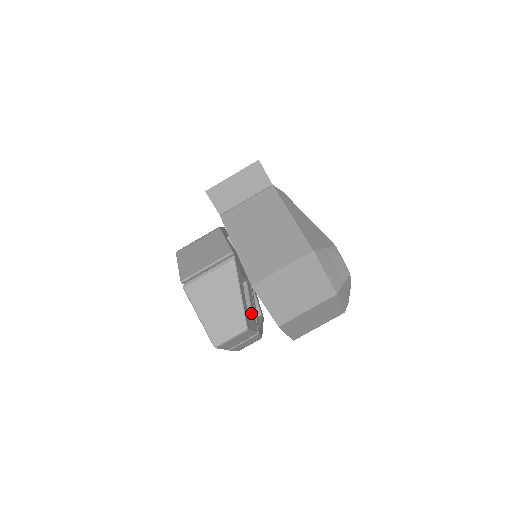
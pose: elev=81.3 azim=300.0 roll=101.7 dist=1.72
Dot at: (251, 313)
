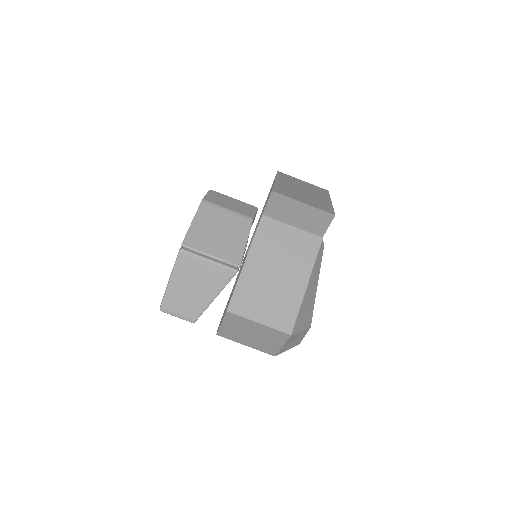
Dot at: occluded
